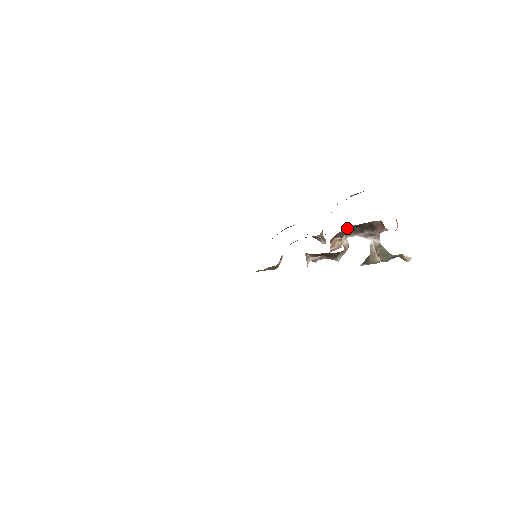
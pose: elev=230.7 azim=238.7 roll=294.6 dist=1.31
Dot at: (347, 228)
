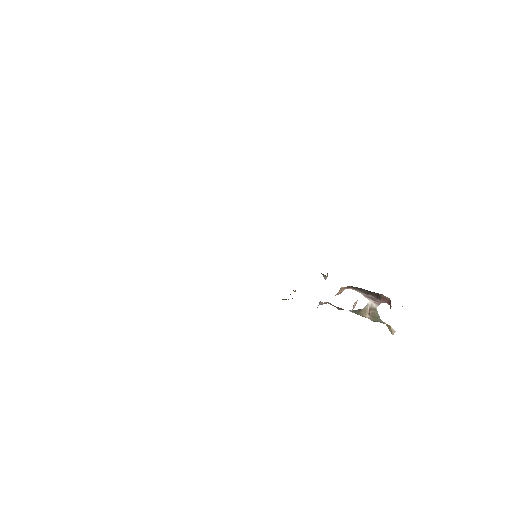
Dot at: occluded
